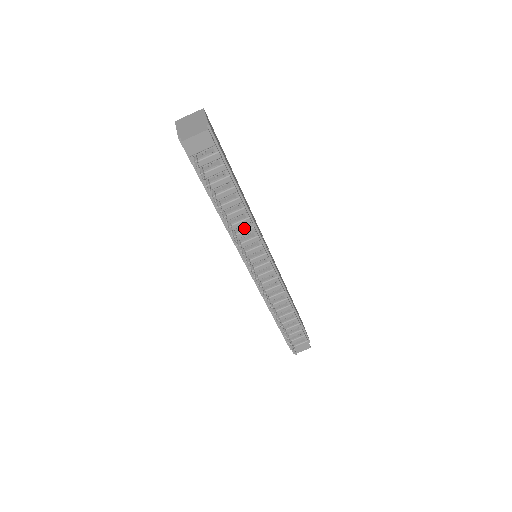
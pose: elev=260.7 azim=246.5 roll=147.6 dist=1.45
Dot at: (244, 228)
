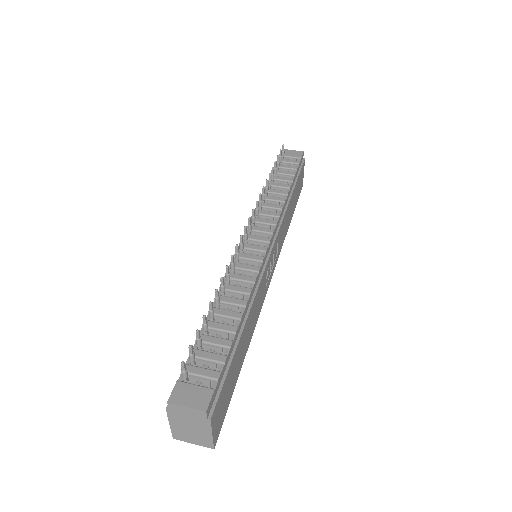
Dot at: (274, 205)
